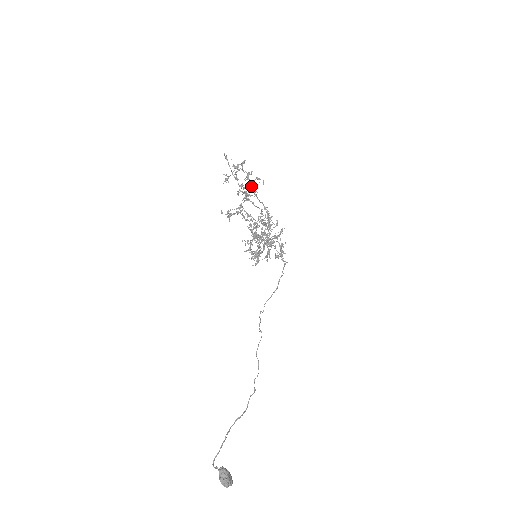
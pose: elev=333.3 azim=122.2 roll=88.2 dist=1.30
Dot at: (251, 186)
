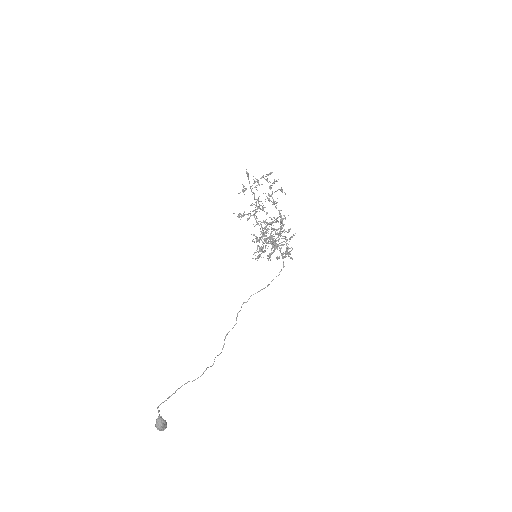
Dot at: (271, 195)
